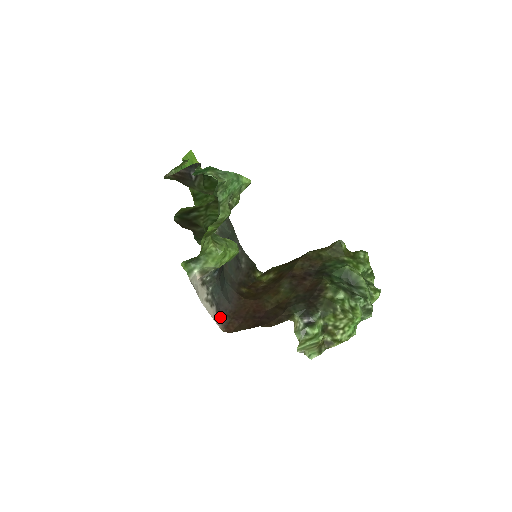
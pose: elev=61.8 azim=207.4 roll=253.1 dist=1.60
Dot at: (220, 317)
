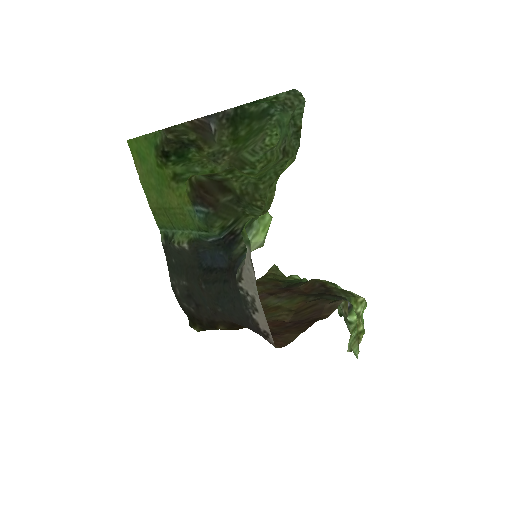
Dot at: (260, 332)
